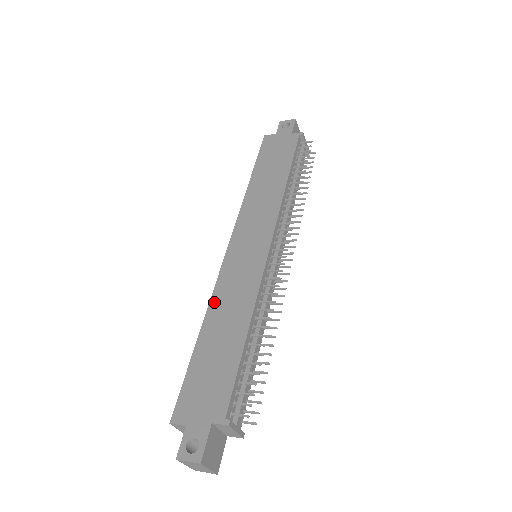
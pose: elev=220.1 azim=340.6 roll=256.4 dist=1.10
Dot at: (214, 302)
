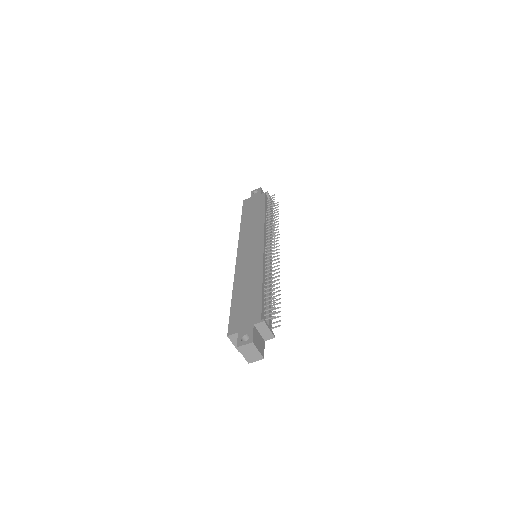
Dot at: (237, 279)
